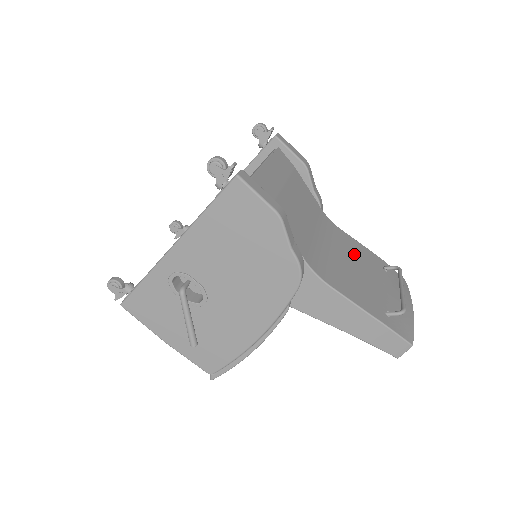
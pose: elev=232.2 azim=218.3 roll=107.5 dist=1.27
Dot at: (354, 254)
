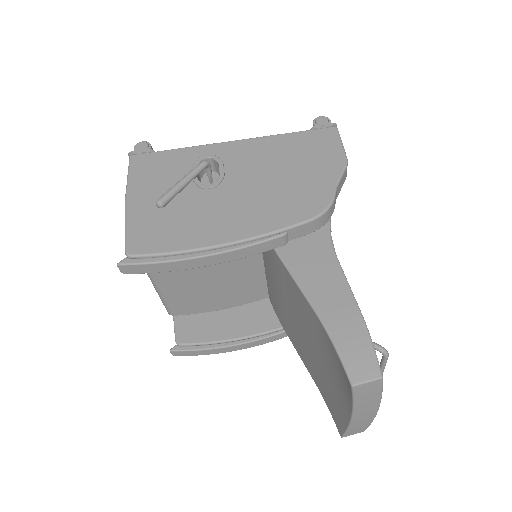
Dot at: occluded
